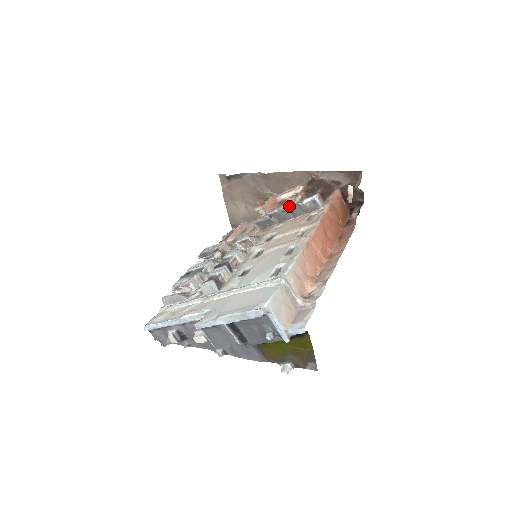
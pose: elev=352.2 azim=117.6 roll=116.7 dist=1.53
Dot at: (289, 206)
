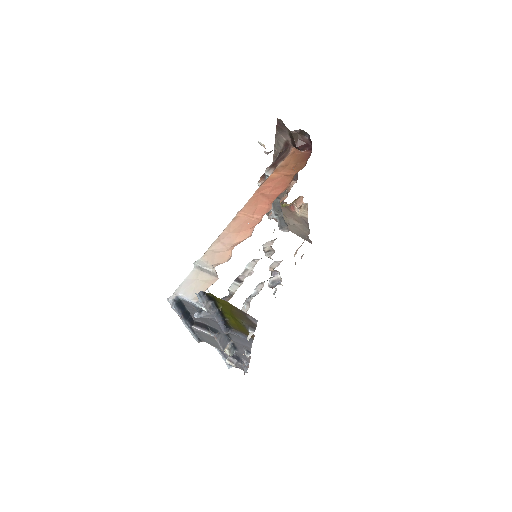
Dot at: occluded
